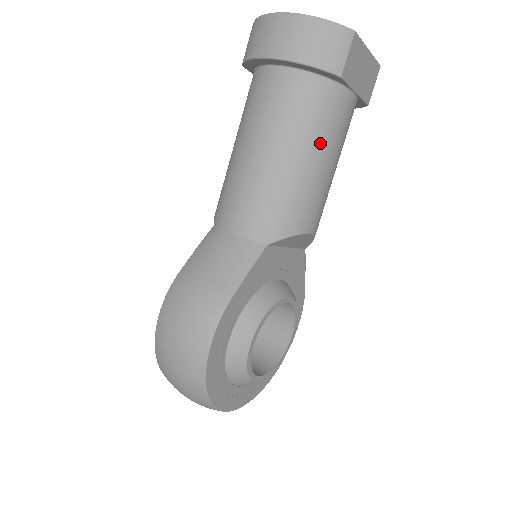
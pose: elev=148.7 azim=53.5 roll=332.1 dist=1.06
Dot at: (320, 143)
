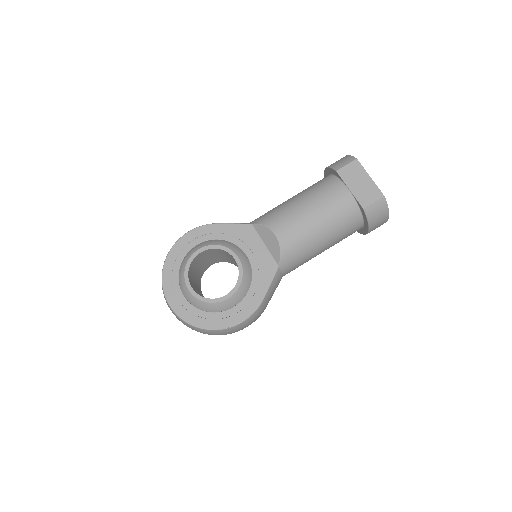
Dot at: (311, 197)
